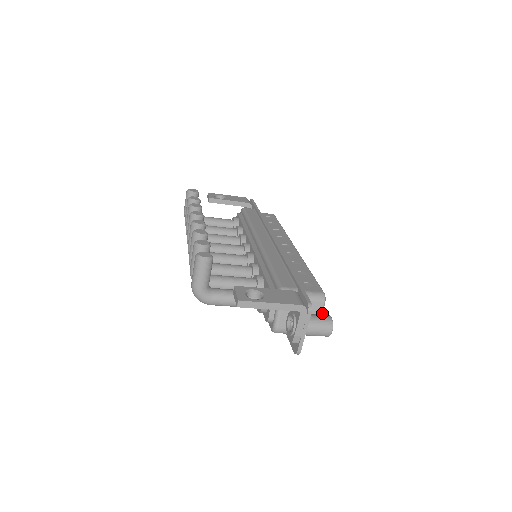
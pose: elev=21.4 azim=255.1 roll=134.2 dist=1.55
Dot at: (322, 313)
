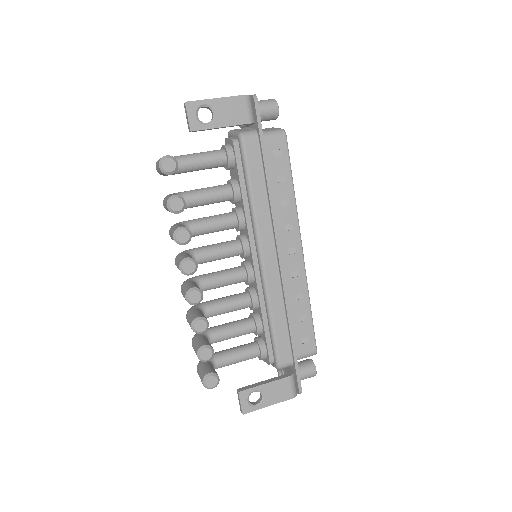
Dot at: occluded
